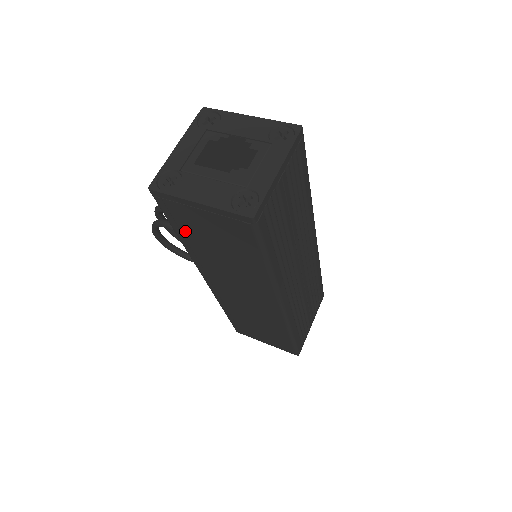
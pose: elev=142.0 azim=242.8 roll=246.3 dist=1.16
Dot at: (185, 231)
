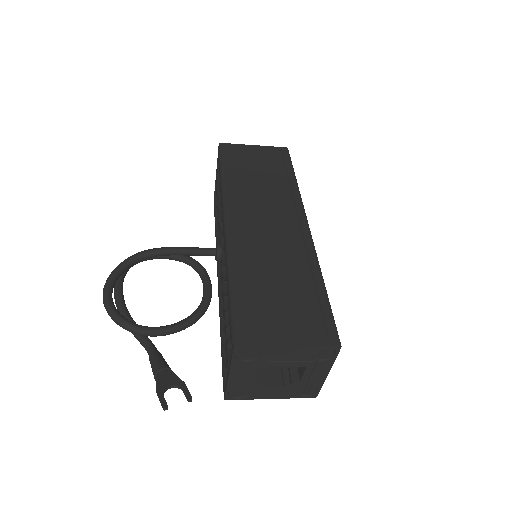
Dot at: (233, 166)
